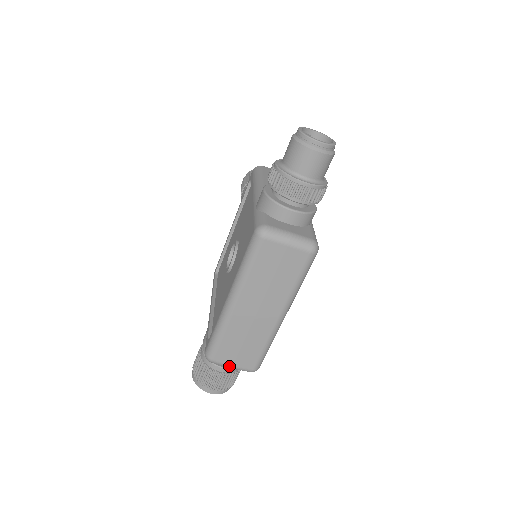
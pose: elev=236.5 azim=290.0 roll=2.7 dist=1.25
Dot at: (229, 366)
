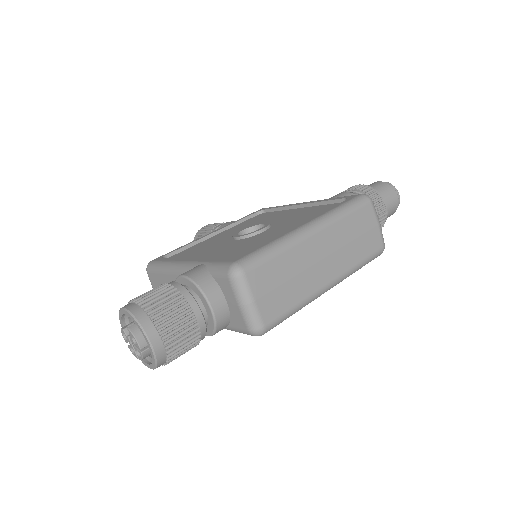
Dot at: (251, 298)
